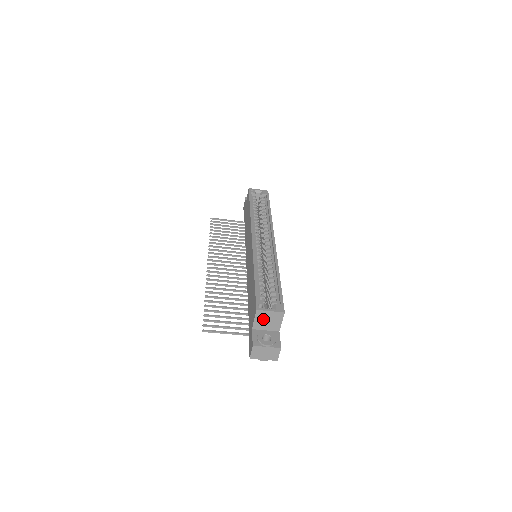
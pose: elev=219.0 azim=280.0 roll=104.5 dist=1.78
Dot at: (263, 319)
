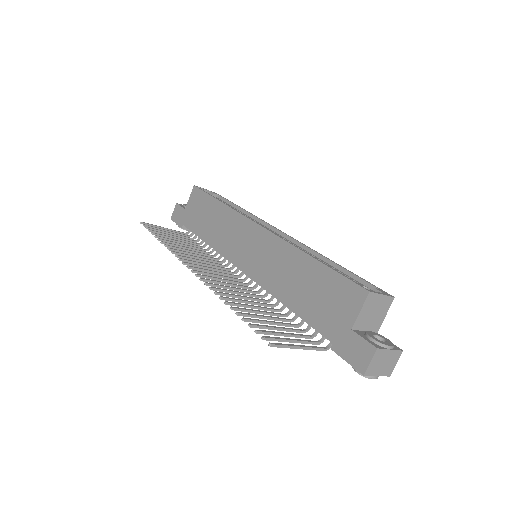
Dot at: (369, 310)
